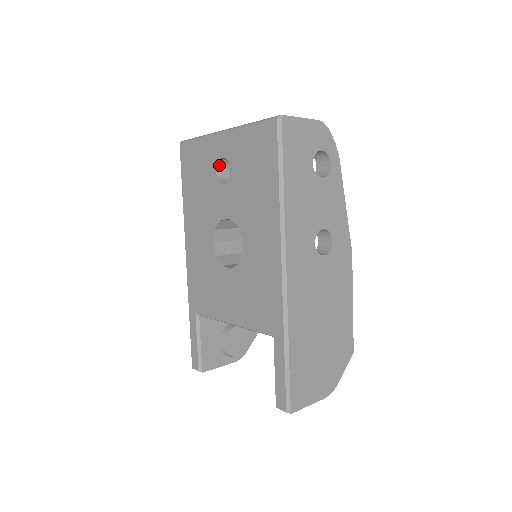
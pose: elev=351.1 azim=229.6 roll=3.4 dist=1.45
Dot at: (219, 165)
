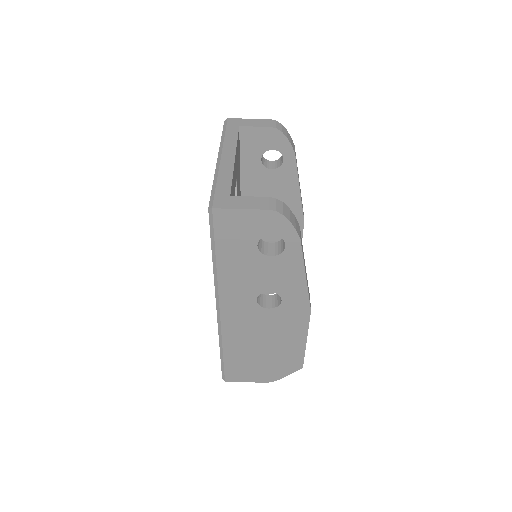
Dot at: occluded
